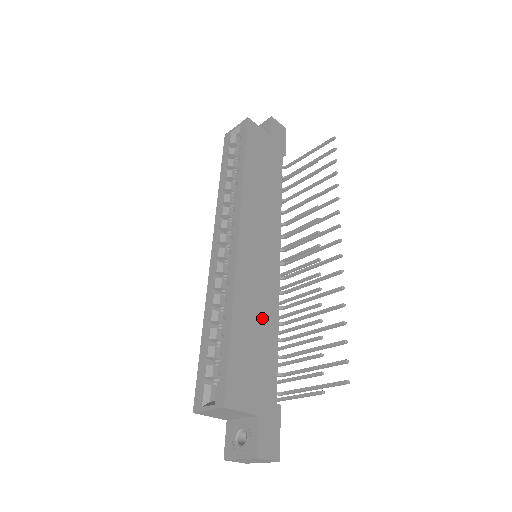
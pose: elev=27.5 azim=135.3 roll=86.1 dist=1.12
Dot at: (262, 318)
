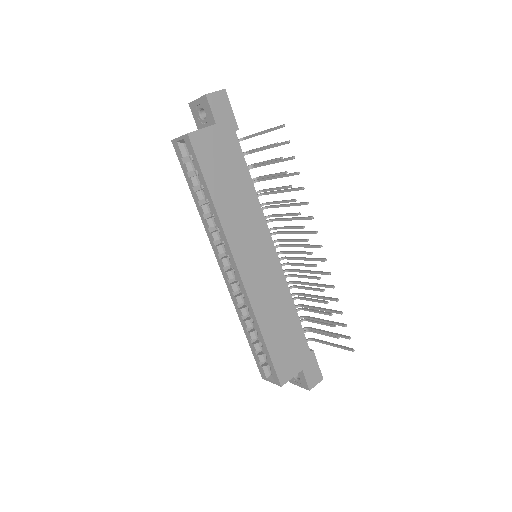
Dot at: (281, 311)
